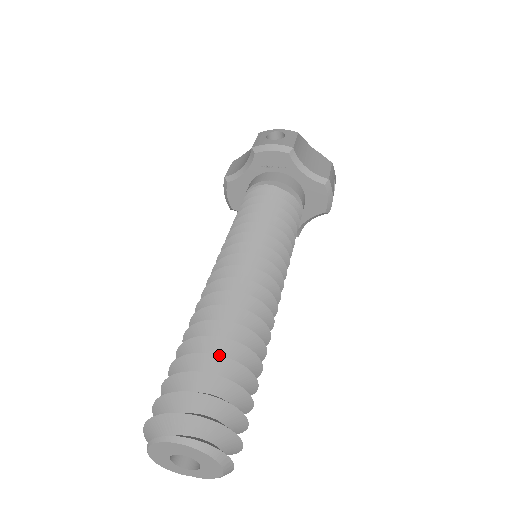
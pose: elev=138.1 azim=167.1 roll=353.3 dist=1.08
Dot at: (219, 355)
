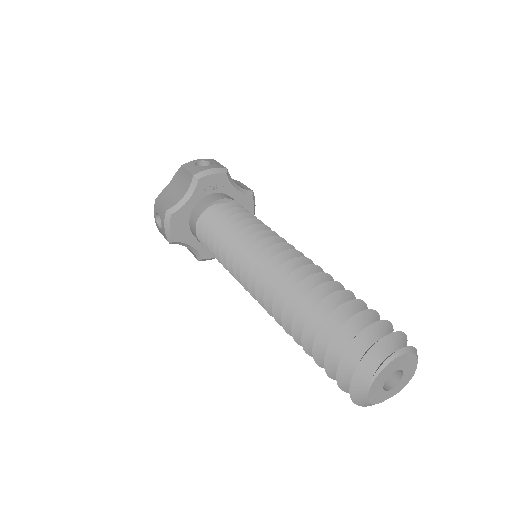
Dot at: (354, 299)
